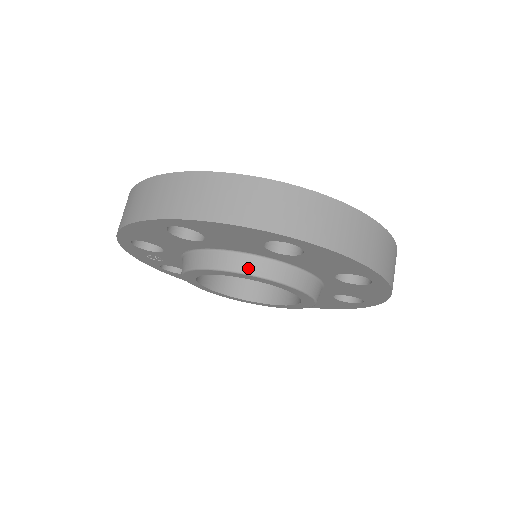
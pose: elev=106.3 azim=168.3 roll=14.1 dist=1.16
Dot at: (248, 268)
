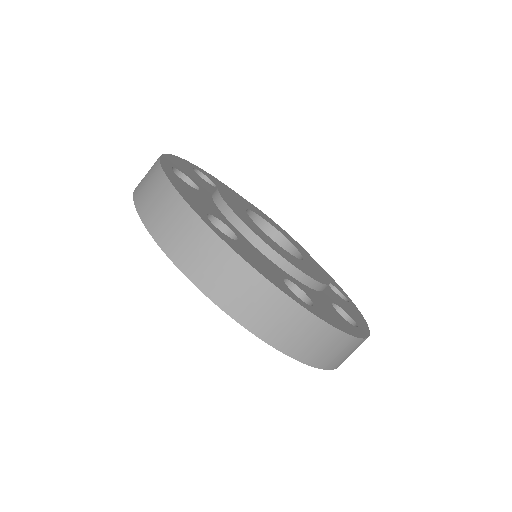
Dot at: occluded
